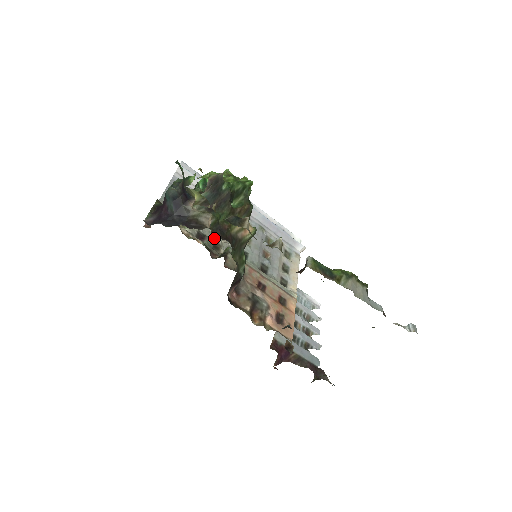
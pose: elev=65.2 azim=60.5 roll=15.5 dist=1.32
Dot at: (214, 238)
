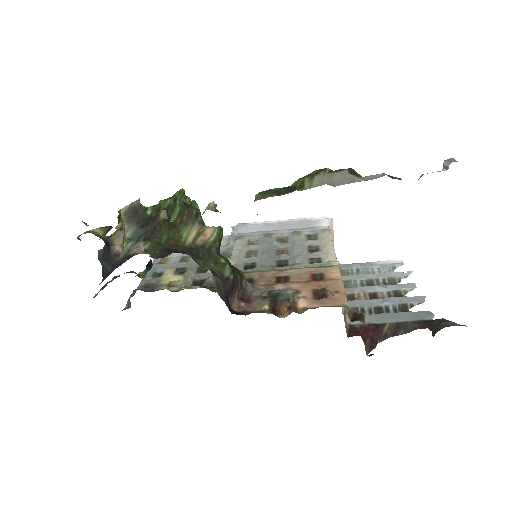
Dot at: occluded
